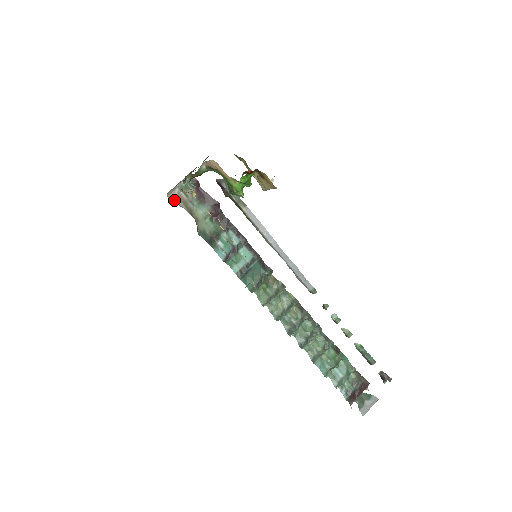
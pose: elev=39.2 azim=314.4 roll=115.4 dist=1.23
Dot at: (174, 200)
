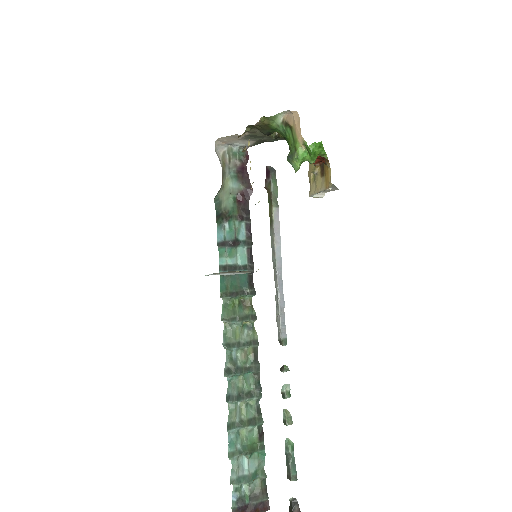
Dot at: (217, 152)
